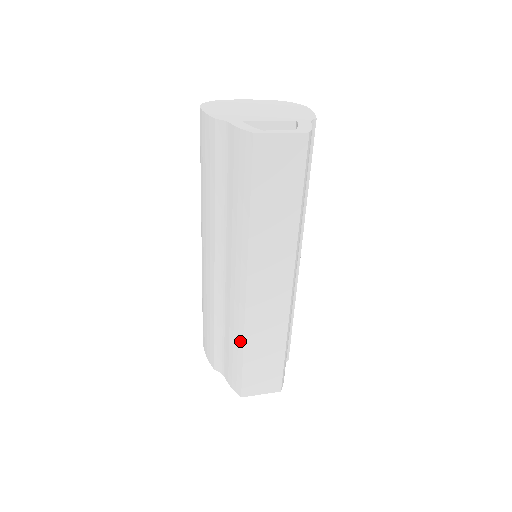
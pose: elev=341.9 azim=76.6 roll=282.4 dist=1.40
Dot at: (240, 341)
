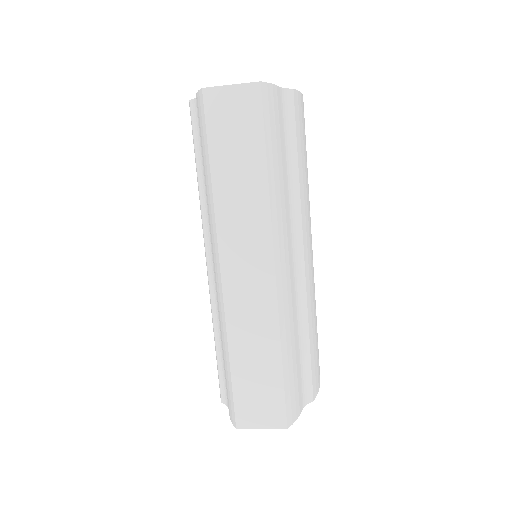
Dot at: (226, 346)
